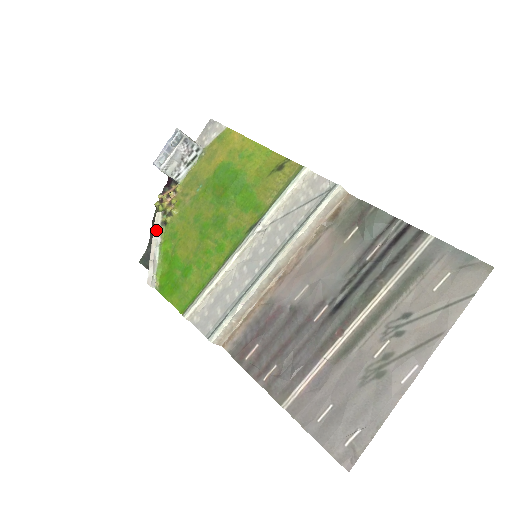
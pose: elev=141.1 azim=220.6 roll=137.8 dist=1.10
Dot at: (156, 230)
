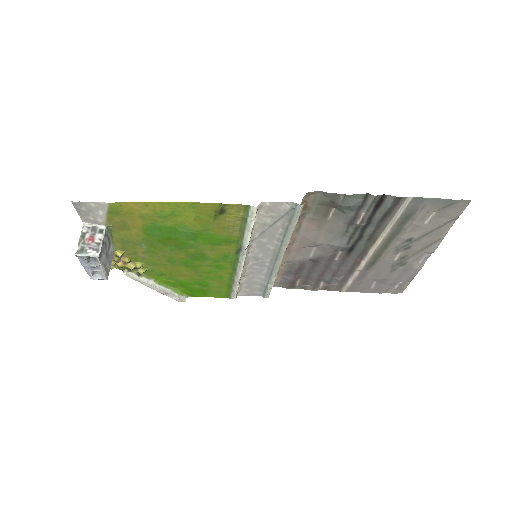
Dot at: (142, 282)
